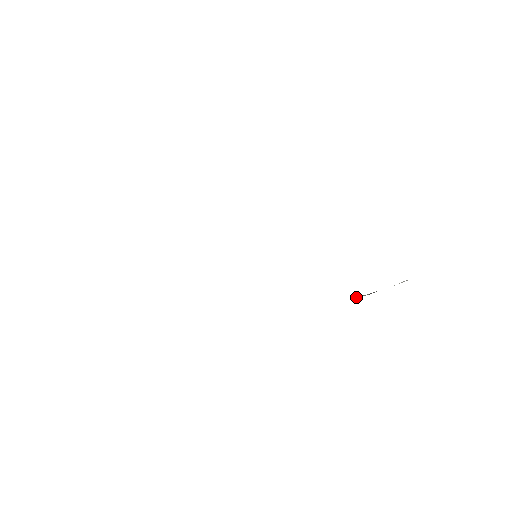
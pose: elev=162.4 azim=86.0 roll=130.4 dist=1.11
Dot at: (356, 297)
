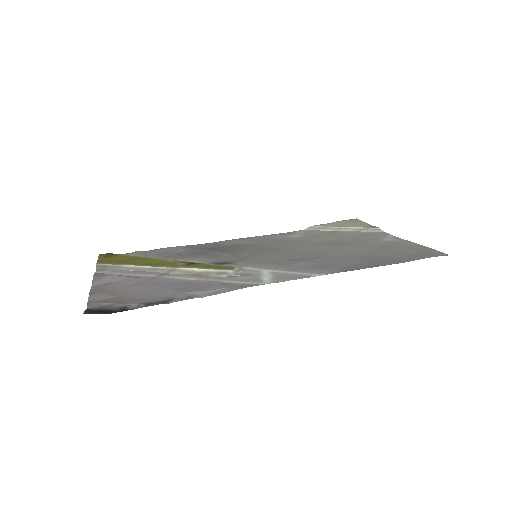
Dot at: (319, 230)
